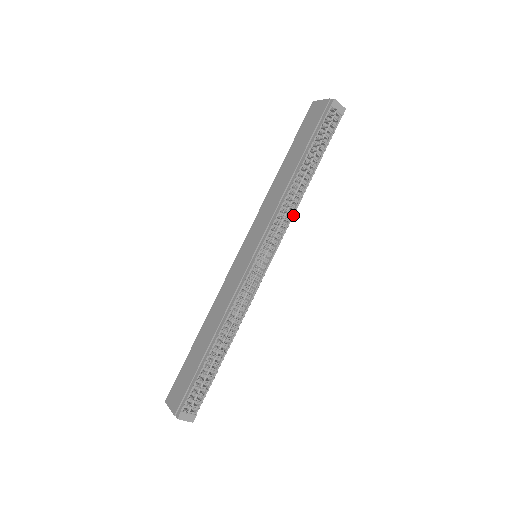
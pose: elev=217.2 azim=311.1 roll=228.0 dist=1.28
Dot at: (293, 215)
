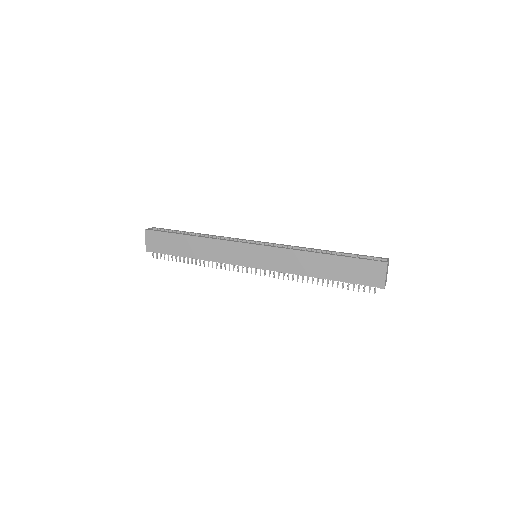
Dot at: occluded
